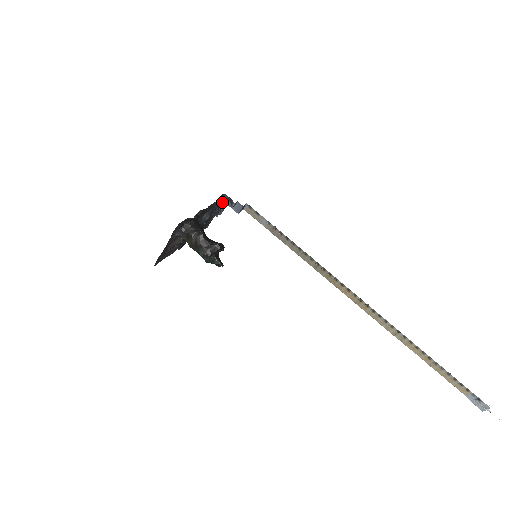
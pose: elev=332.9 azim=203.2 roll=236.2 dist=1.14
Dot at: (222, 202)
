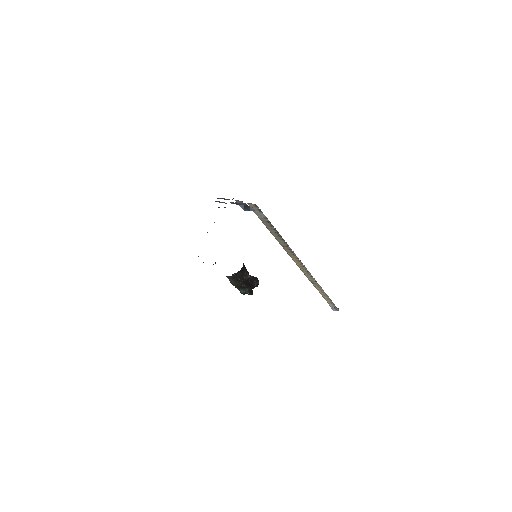
Dot at: (235, 202)
